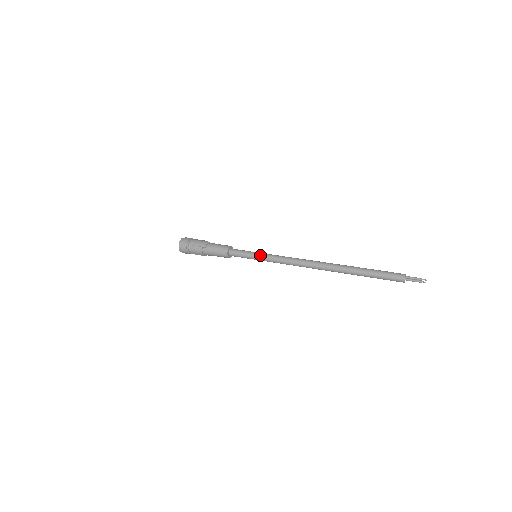
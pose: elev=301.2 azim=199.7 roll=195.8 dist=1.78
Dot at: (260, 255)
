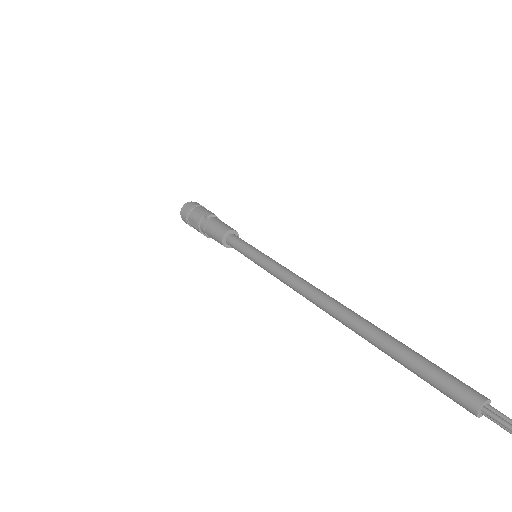
Dot at: (261, 254)
